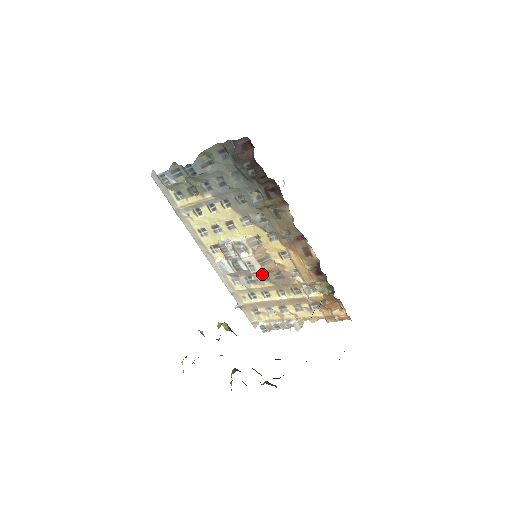
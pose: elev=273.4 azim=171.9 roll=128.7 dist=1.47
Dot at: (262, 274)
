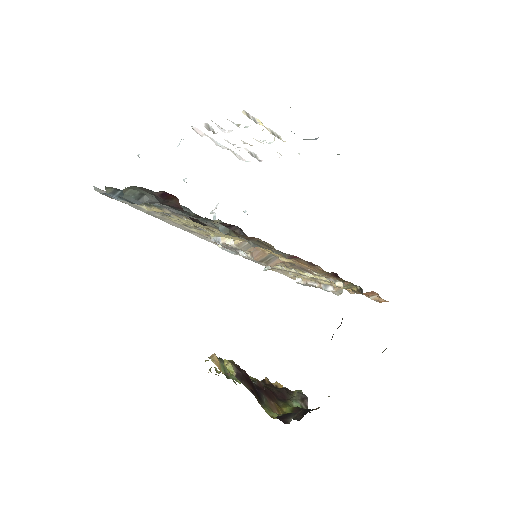
Dot at: occluded
